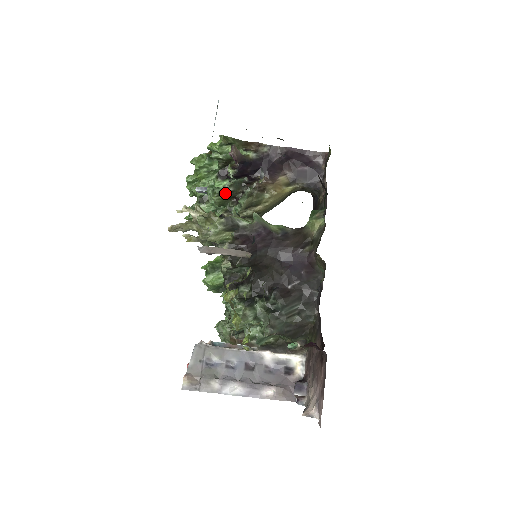
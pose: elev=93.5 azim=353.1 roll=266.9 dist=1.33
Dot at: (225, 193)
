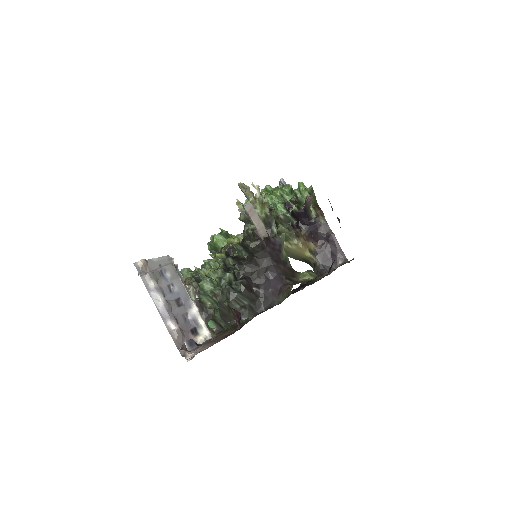
Dot at: (277, 214)
